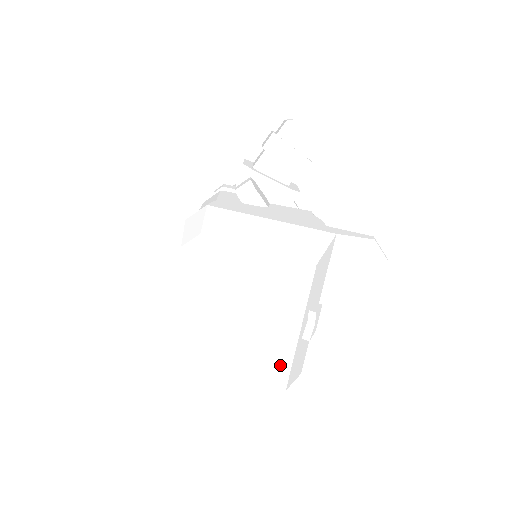
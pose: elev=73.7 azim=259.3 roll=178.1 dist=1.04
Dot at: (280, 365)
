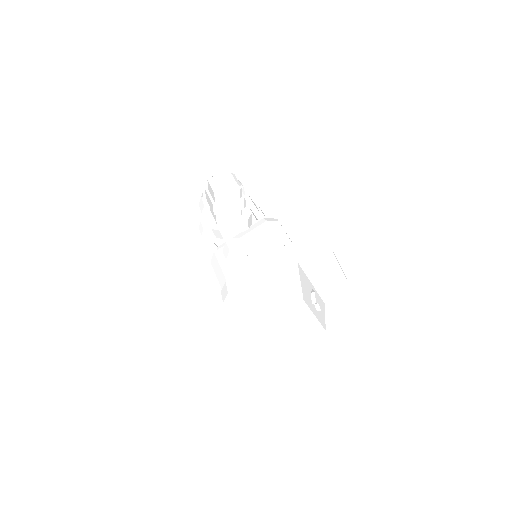
Dot at: (316, 327)
